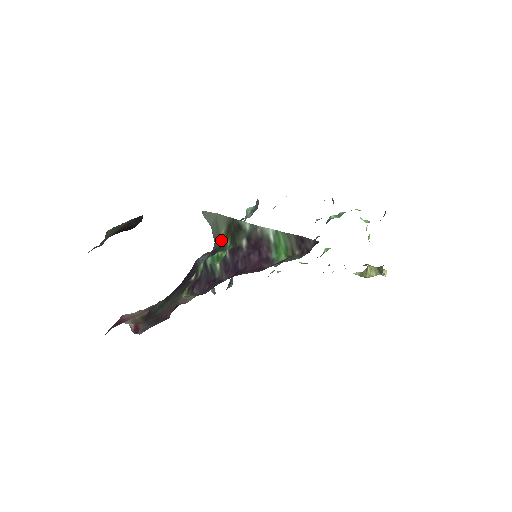
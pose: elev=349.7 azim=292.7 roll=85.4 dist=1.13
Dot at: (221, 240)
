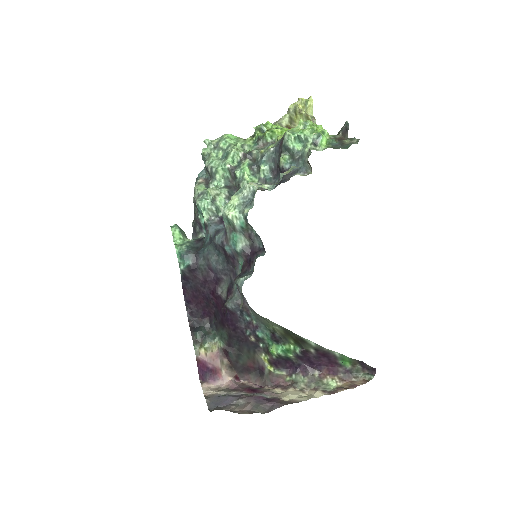
Dot at: (277, 332)
